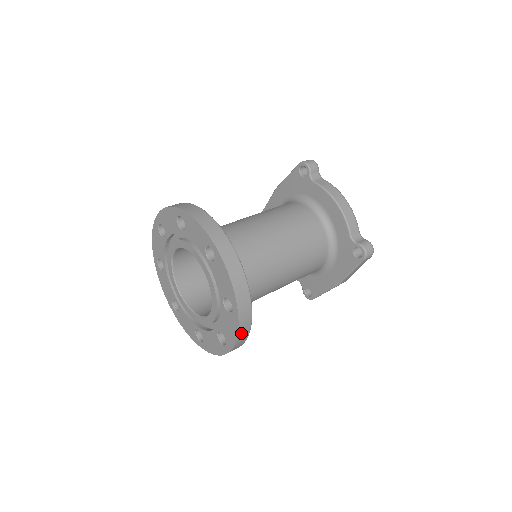
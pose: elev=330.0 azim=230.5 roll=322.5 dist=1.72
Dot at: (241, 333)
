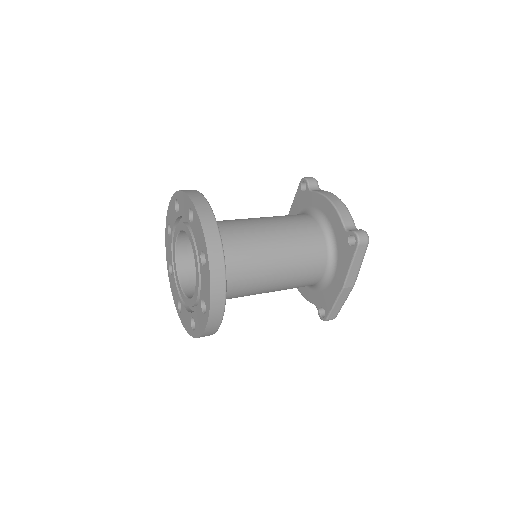
Dot at: (215, 287)
